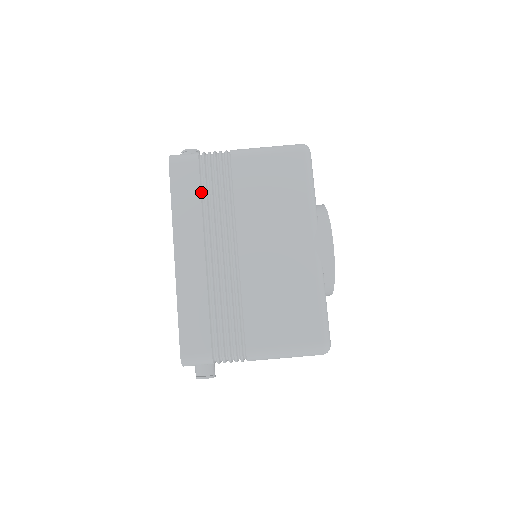
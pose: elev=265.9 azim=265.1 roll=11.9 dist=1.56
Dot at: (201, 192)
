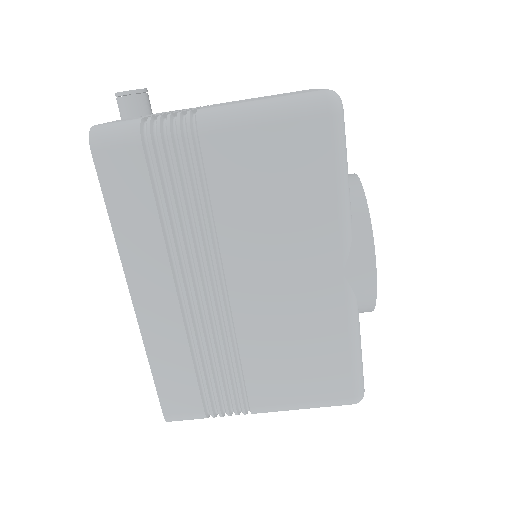
Dot at: (155, 198)
